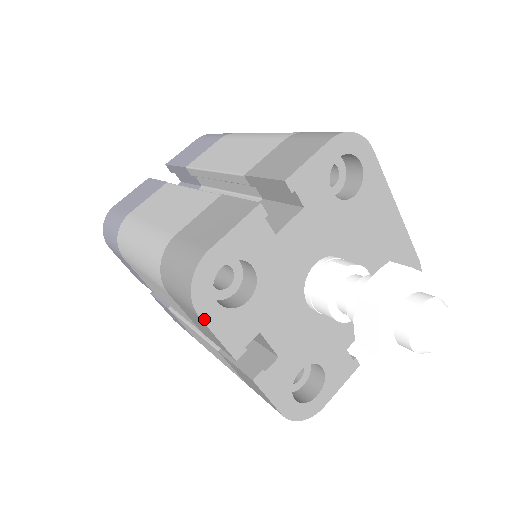
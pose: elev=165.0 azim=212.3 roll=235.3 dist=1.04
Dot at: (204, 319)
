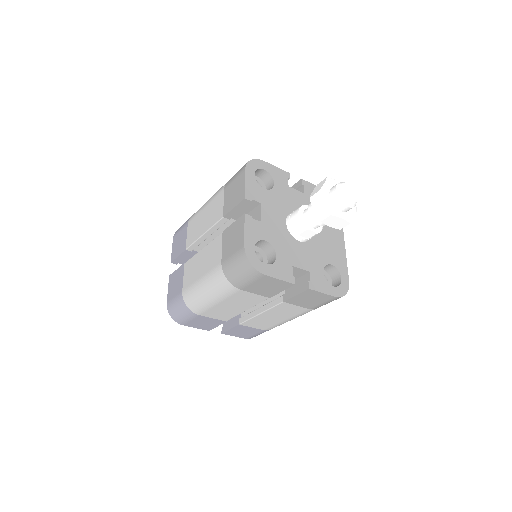
Dot at: (246, 172)
